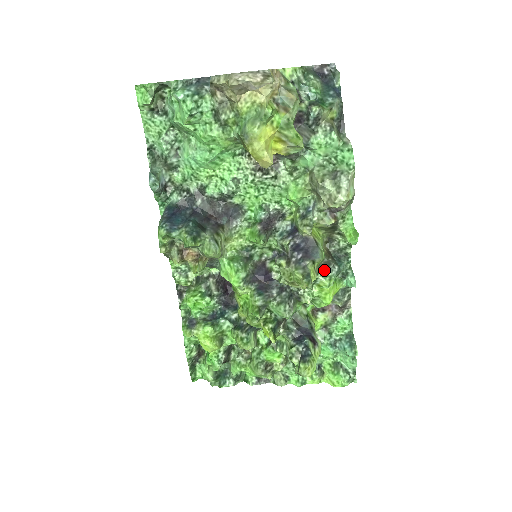
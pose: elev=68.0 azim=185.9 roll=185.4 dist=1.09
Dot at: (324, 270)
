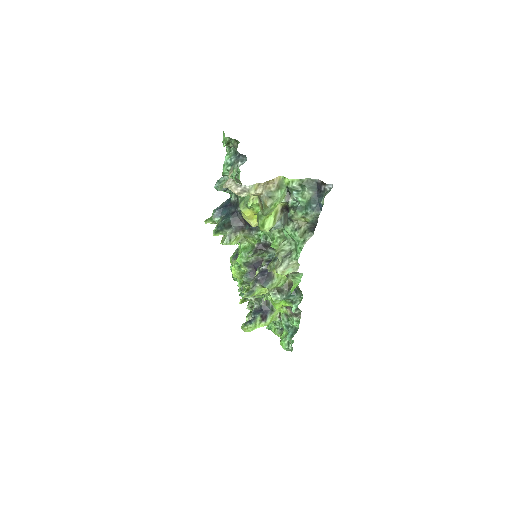
Dot at: (277, 292)
